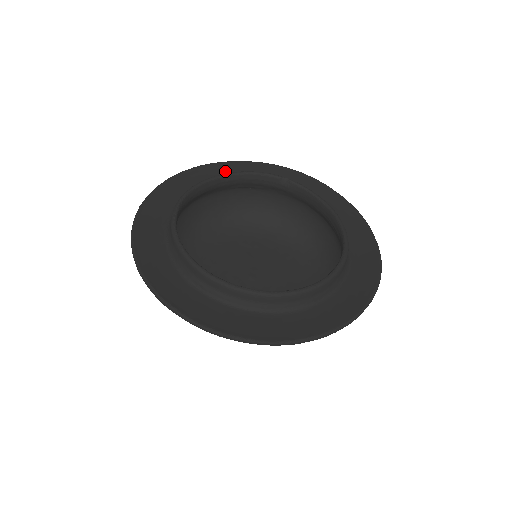
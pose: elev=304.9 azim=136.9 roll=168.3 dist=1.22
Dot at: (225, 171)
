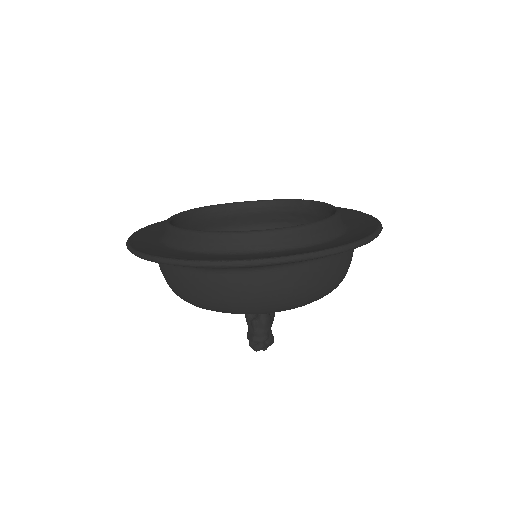
Dot at: occluded
